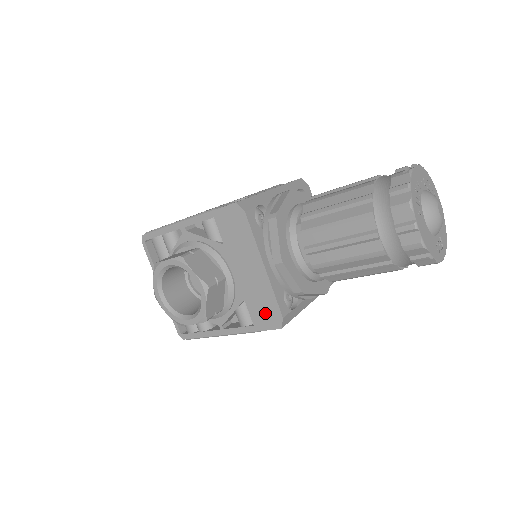
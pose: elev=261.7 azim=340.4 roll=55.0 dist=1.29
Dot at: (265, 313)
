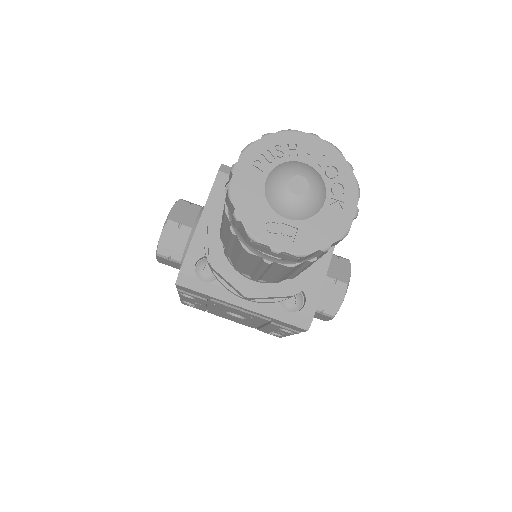
Dot at: occluded
